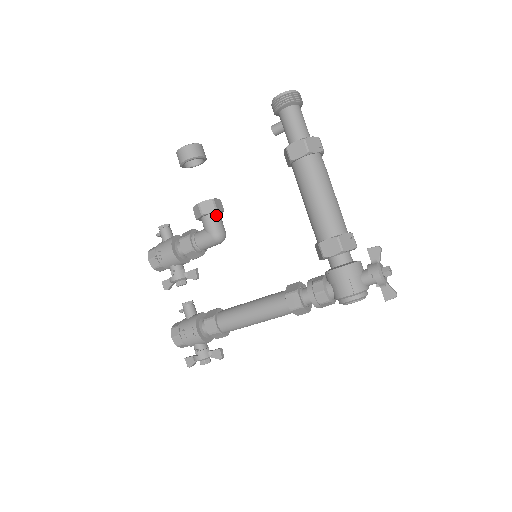
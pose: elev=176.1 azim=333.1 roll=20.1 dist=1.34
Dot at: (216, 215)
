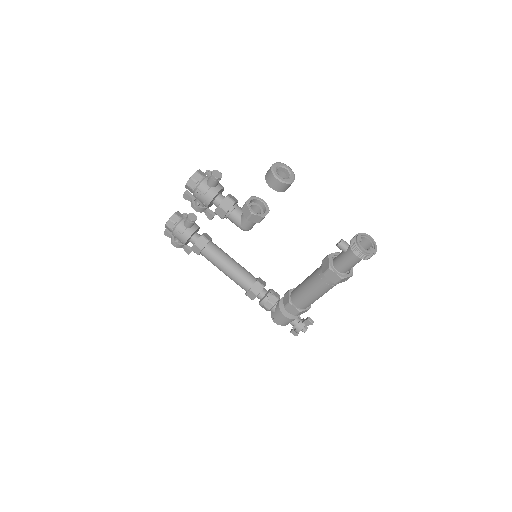
Dot at: occluded
